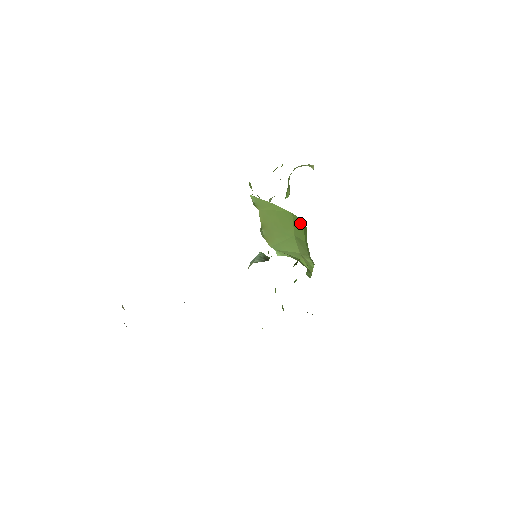
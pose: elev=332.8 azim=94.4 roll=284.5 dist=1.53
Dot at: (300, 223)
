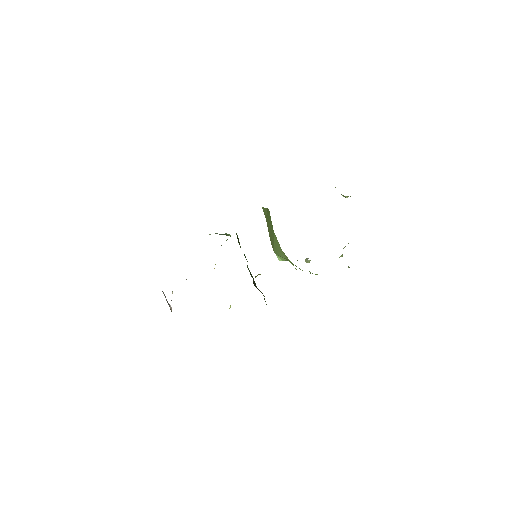
Dot at: occluded
